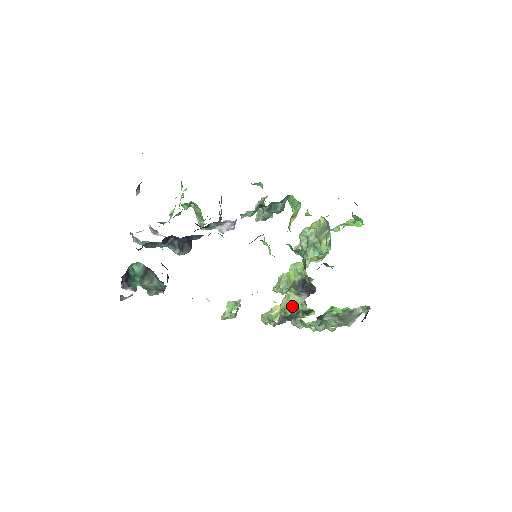
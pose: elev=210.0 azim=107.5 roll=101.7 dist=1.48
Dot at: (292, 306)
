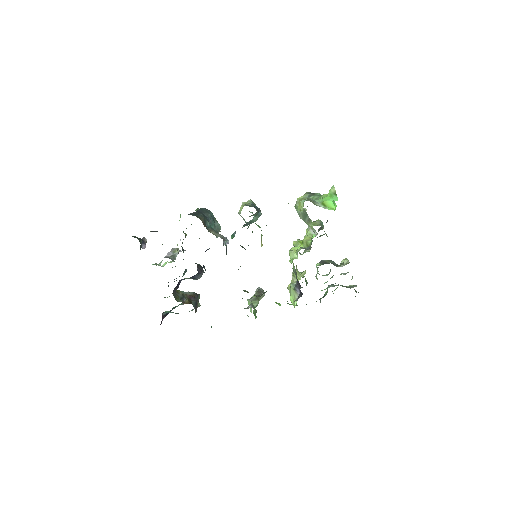
Dot at: (293, 300)
